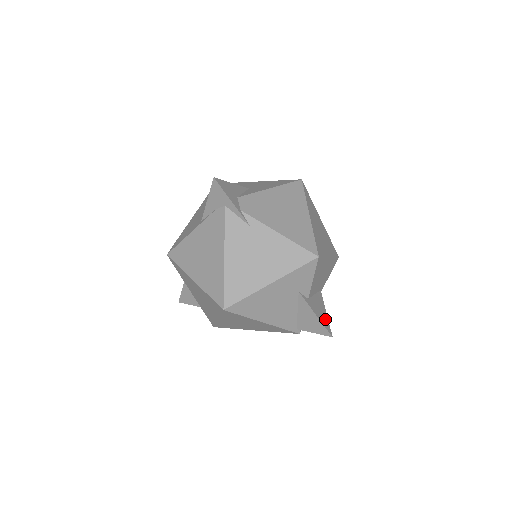
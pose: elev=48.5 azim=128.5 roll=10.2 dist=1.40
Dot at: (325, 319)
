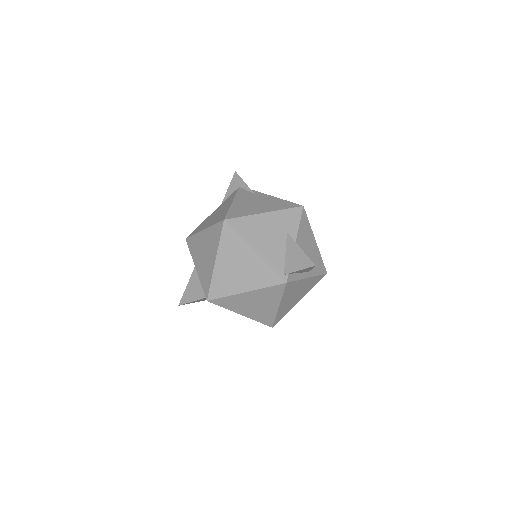
Dot at: occluded
